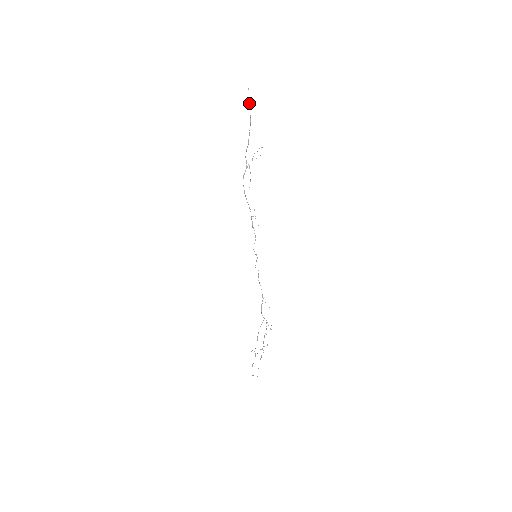
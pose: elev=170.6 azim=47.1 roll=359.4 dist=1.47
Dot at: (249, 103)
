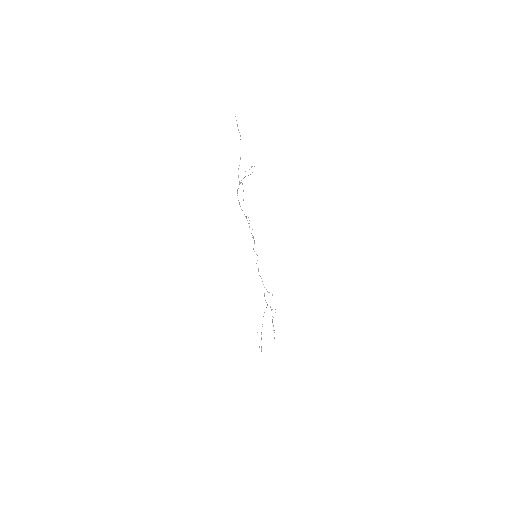
Dot at: occluded
